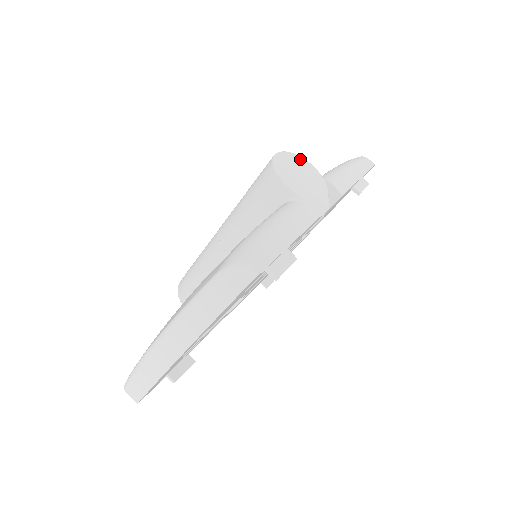
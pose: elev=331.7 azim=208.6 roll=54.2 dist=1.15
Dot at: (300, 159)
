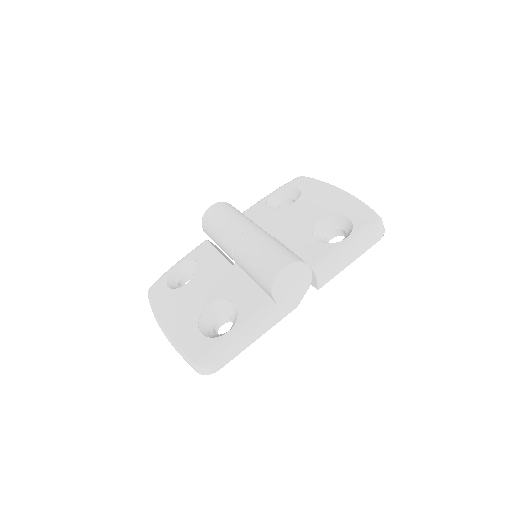
Dot at: (302, 267)
